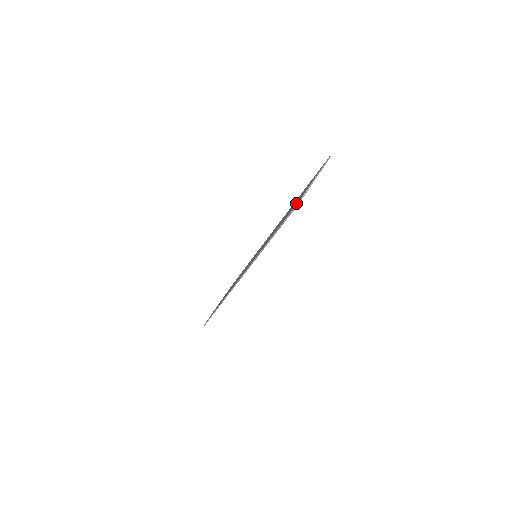
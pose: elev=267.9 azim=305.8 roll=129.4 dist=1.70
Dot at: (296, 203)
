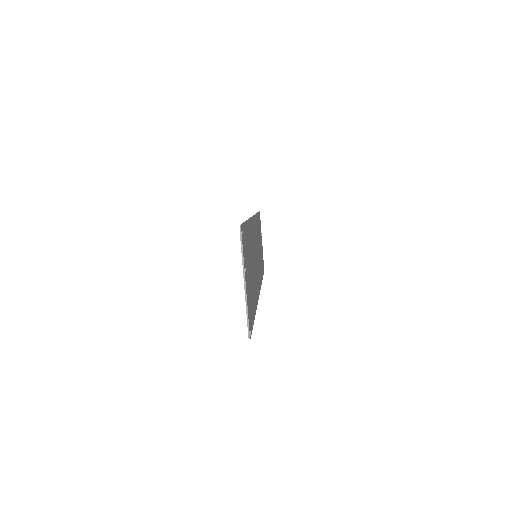
Dot at: occluded
